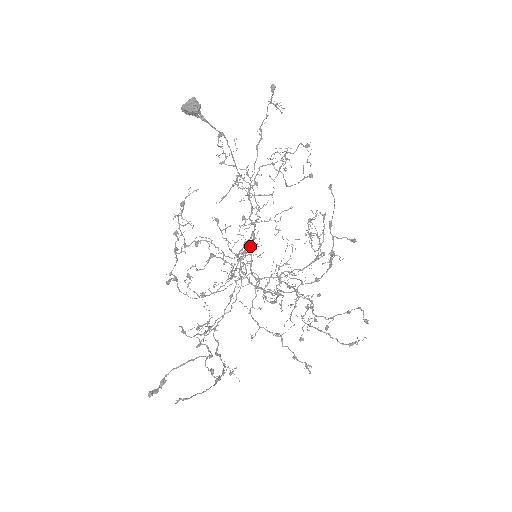
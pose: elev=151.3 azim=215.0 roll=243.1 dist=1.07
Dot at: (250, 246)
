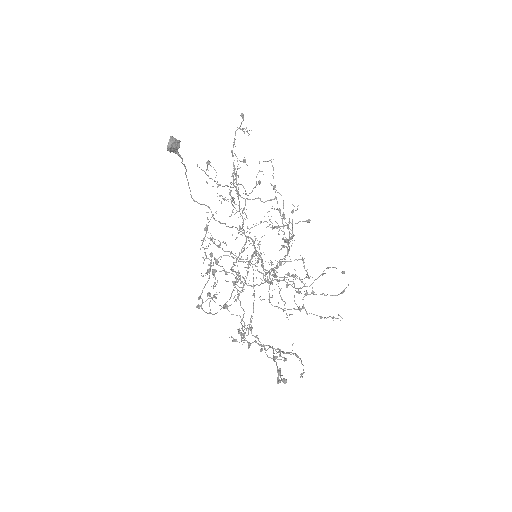
Dot at: (255, 248)
